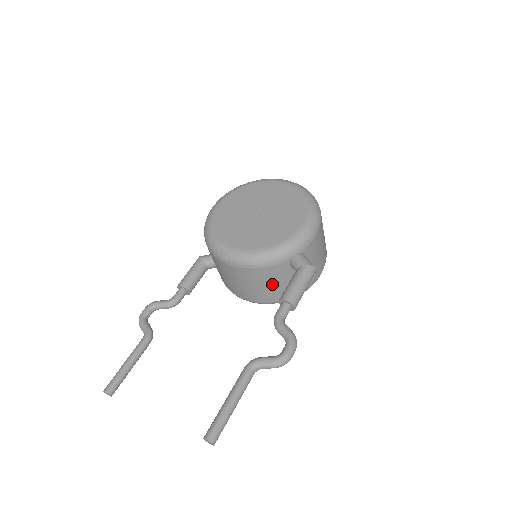
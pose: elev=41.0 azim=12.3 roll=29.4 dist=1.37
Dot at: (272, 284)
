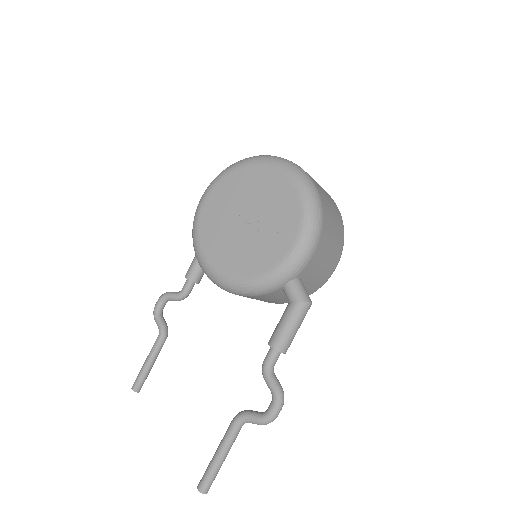
Dot at: (271, 299)
